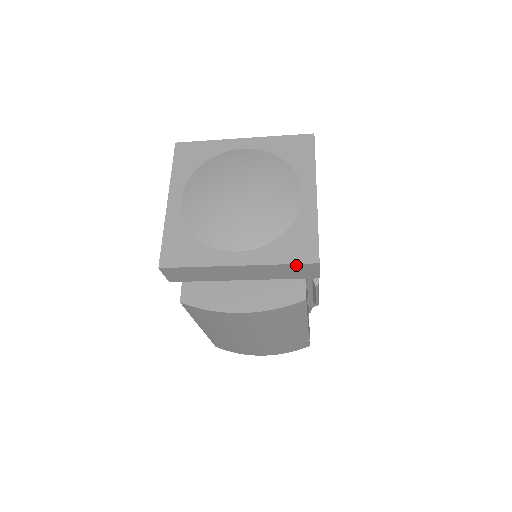
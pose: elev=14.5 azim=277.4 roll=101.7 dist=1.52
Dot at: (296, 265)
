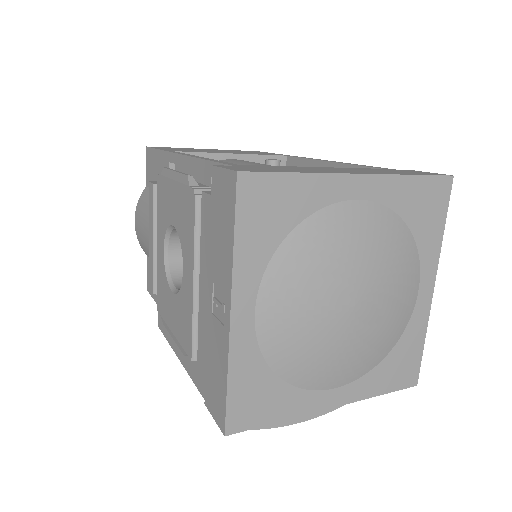
Dot at: (392, 389)
